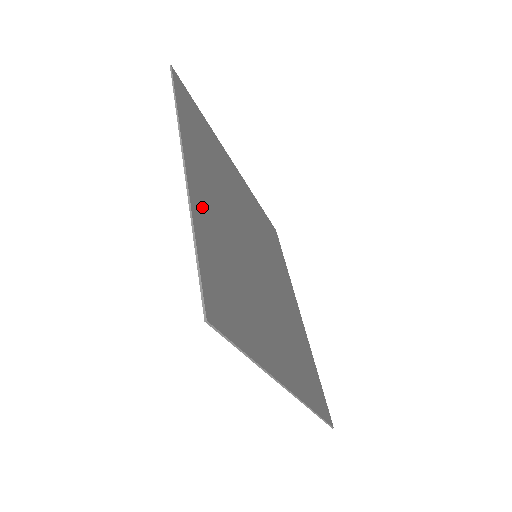
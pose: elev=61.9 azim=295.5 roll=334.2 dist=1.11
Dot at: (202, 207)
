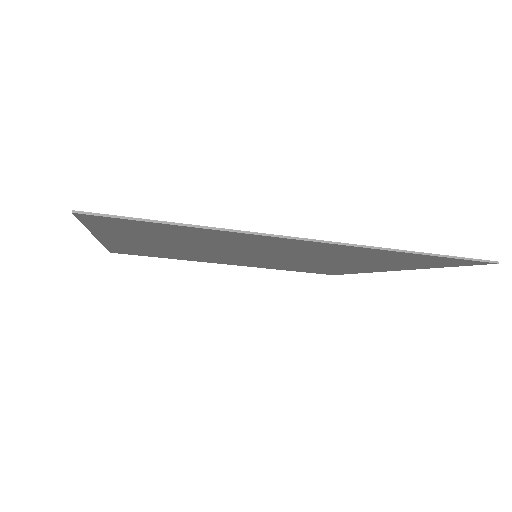
Dot at: (120, 237)
